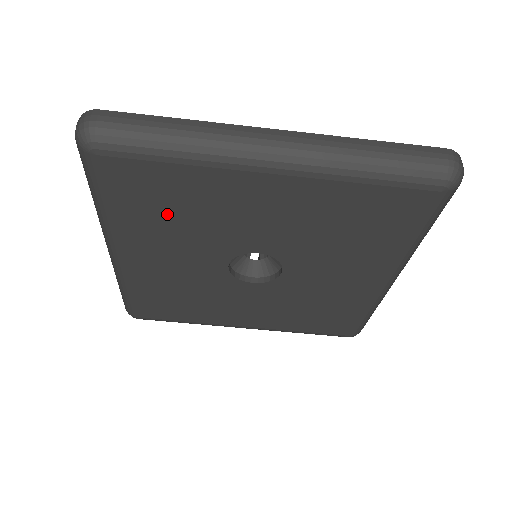
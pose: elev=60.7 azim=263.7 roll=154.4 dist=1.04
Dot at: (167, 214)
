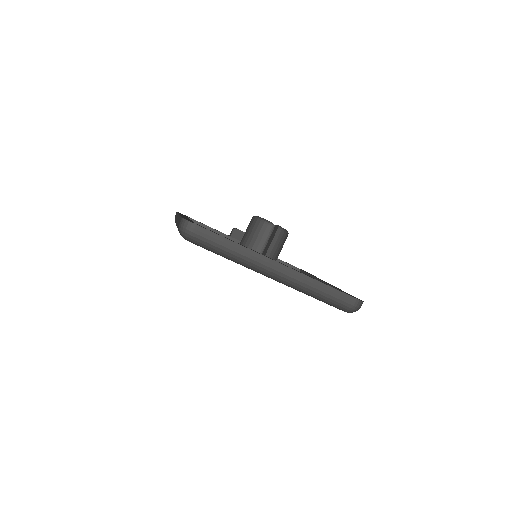
Dot at: occluded
